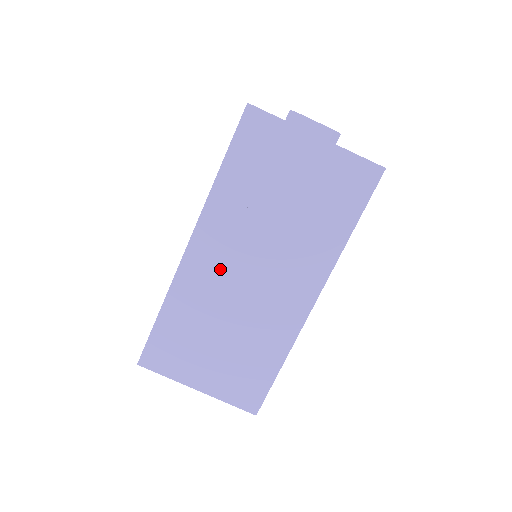
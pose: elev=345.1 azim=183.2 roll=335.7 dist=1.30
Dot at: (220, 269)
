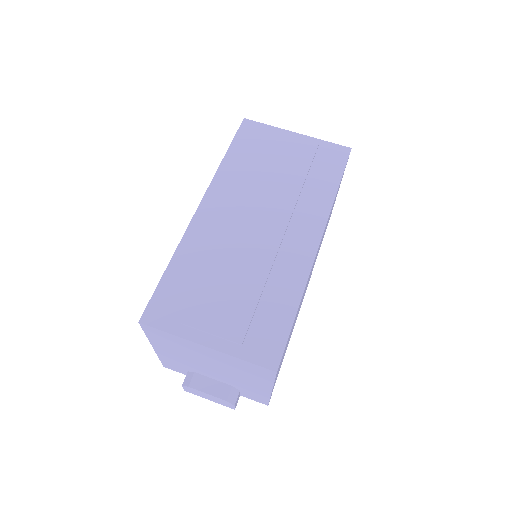
Dot at: (228, 221)
